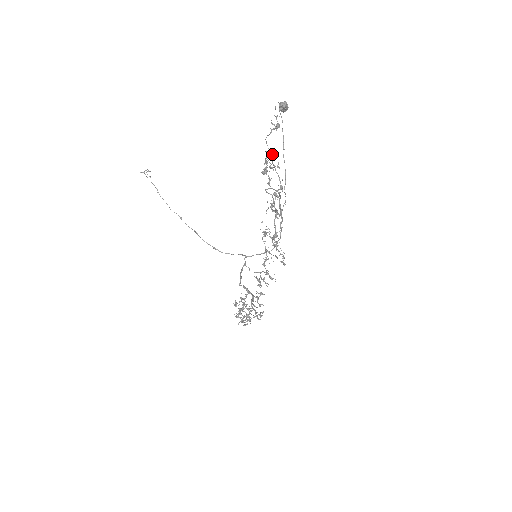
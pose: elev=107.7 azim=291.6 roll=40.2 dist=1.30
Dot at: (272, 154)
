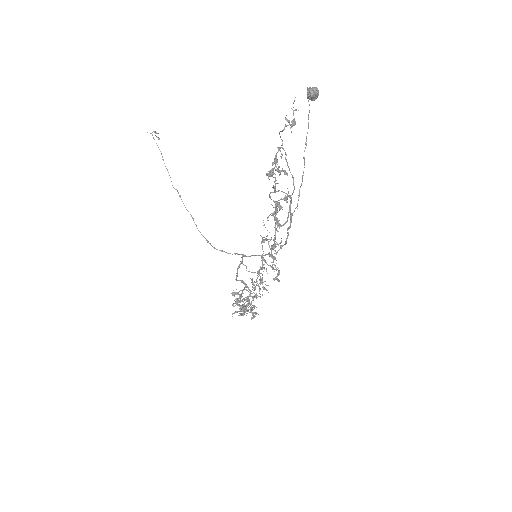
Dot at: (282, 155)
